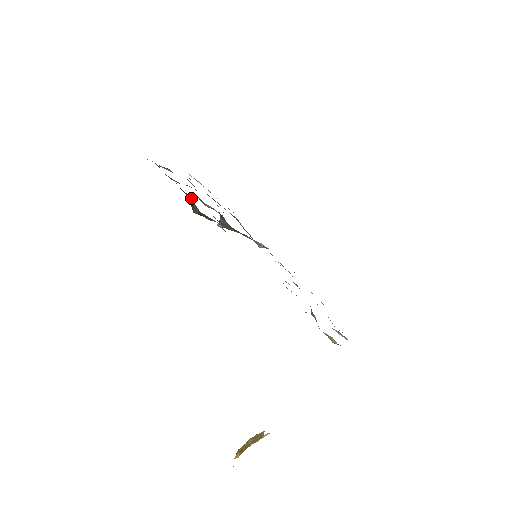
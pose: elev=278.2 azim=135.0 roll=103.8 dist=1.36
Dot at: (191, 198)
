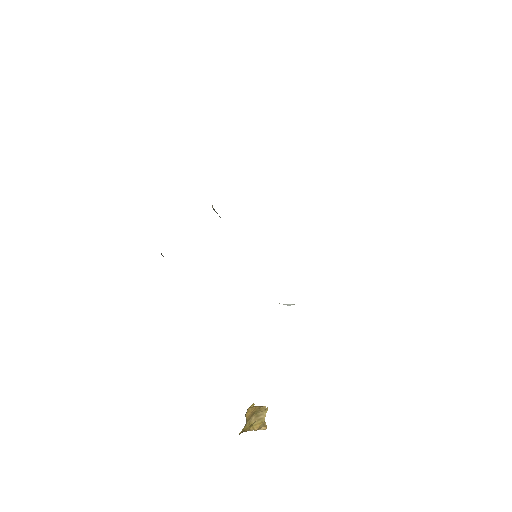
Dot at: occluded
